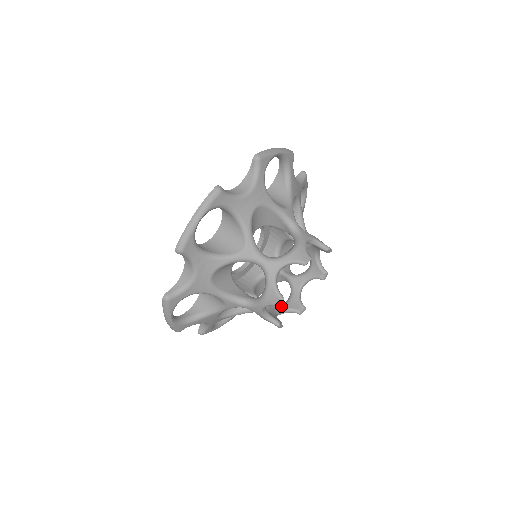
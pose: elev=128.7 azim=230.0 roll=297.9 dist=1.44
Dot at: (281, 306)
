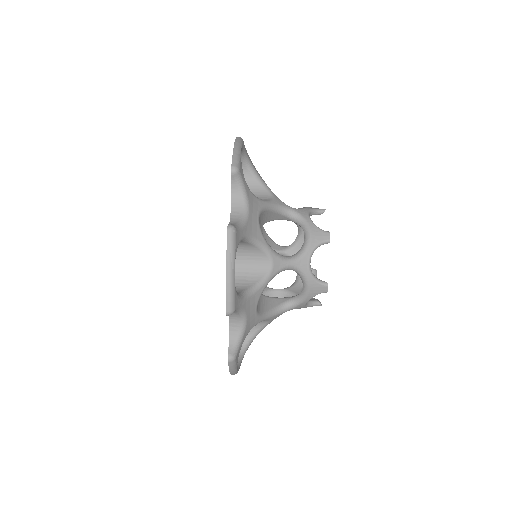
Dot at: (298, 283)
